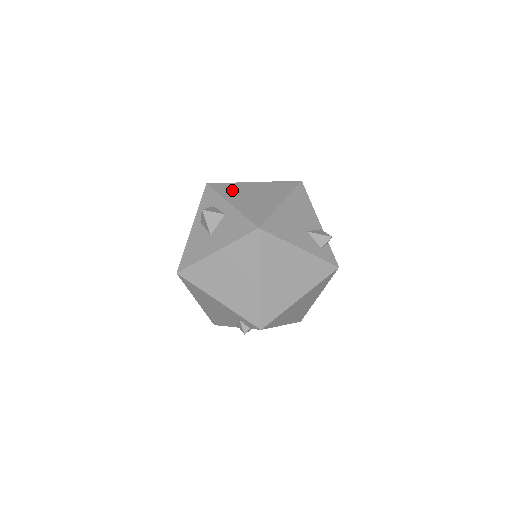
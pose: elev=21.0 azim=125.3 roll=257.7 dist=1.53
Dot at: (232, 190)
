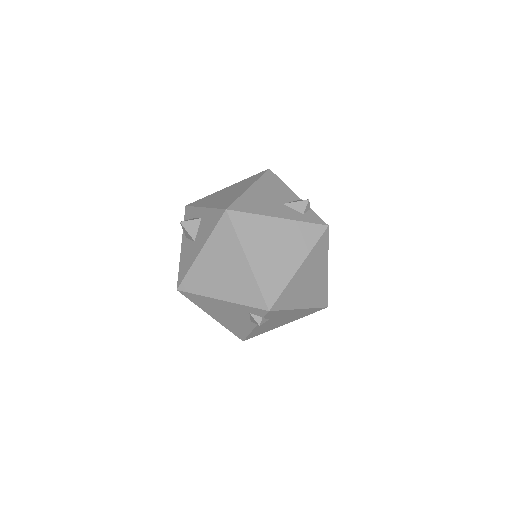
Dot at: (206, 200)
